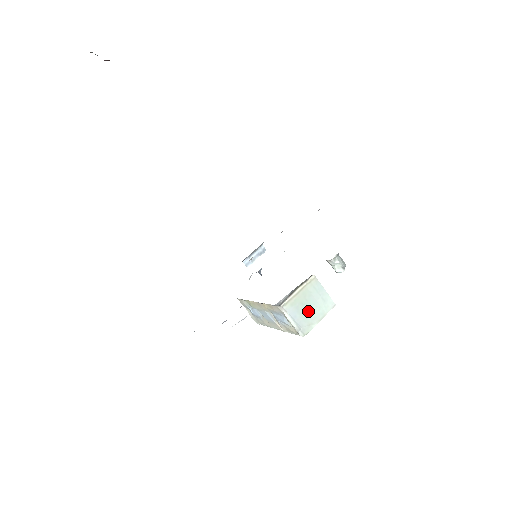
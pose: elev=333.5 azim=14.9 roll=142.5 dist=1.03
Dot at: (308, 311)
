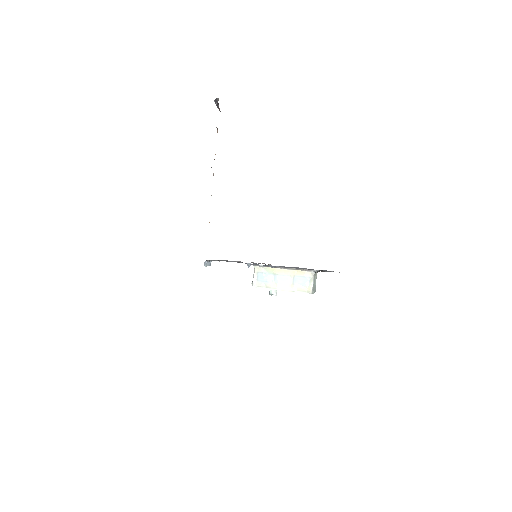
Dot at: (314, 285)
